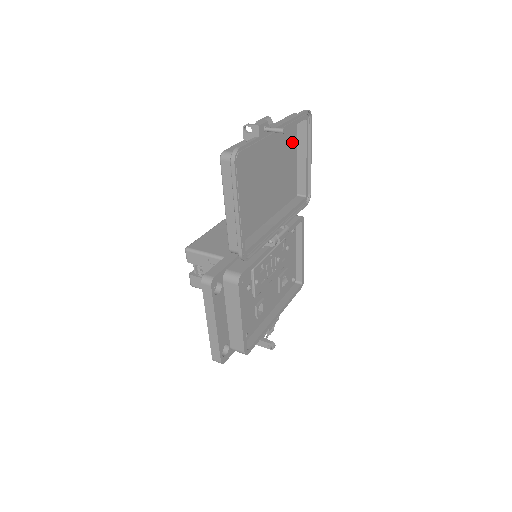
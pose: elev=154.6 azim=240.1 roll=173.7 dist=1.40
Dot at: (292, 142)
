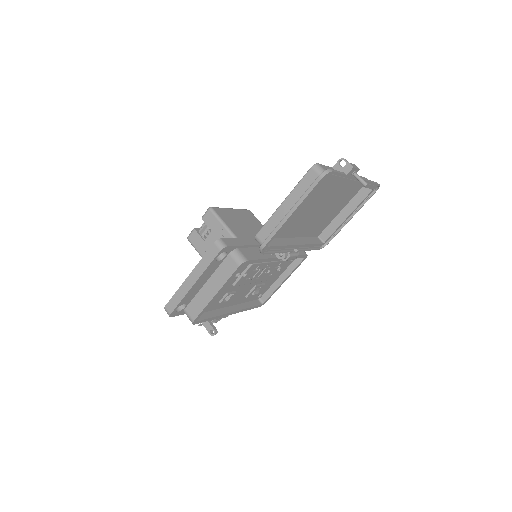
Dot at: (349, 197)
